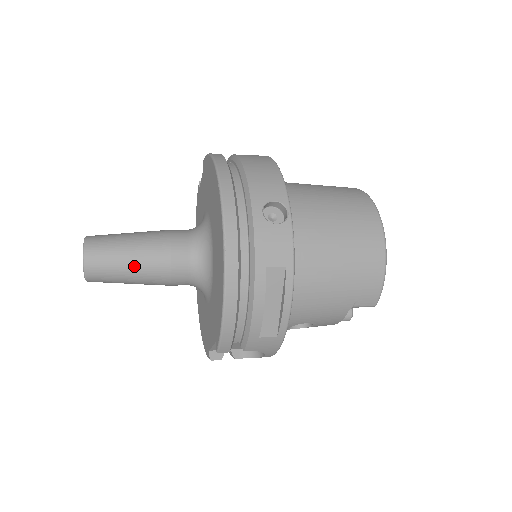
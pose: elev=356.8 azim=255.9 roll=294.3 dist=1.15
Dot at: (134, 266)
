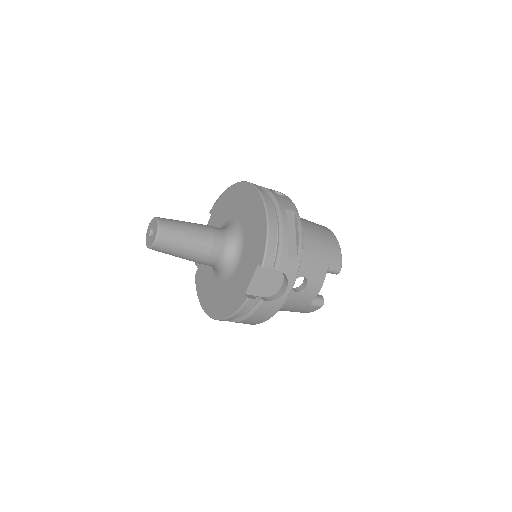
Dot at: (191, 231)
